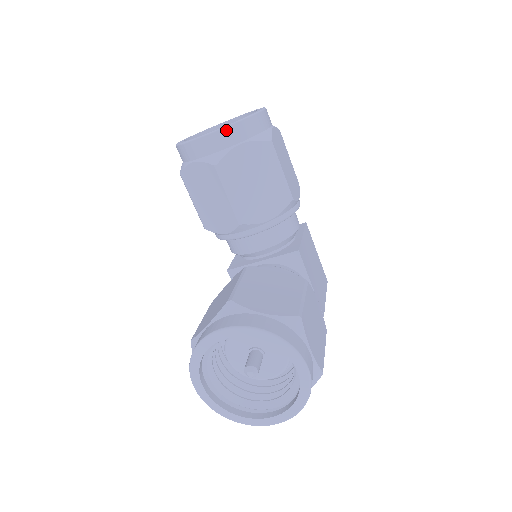
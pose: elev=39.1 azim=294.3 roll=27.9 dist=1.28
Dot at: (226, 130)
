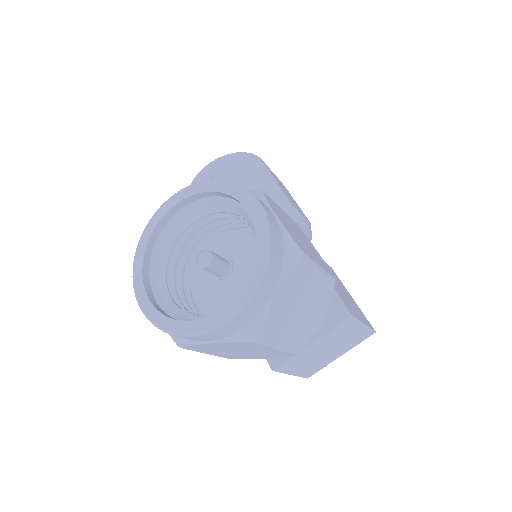
Dot at: (220, 159)
